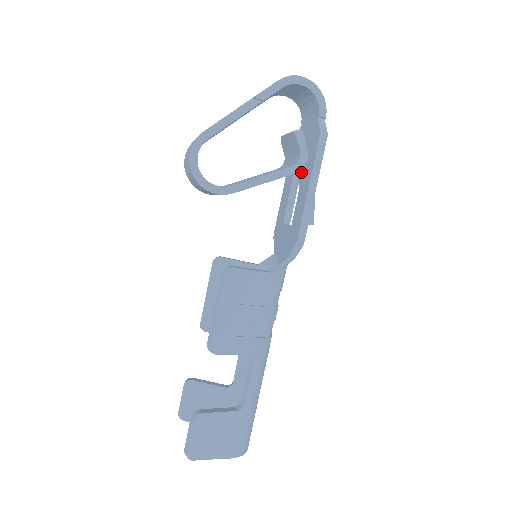
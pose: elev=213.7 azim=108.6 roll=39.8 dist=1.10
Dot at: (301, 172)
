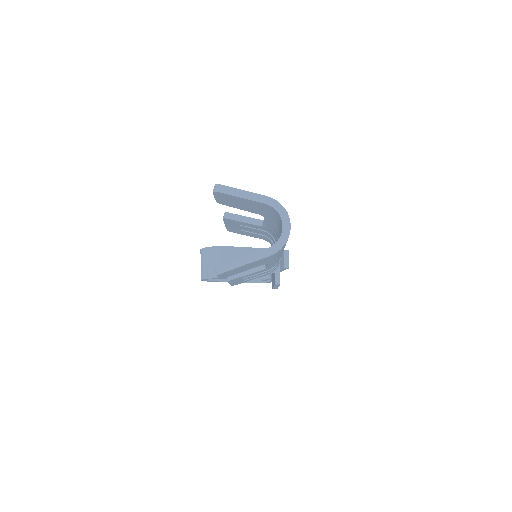
Dot at: occluded
